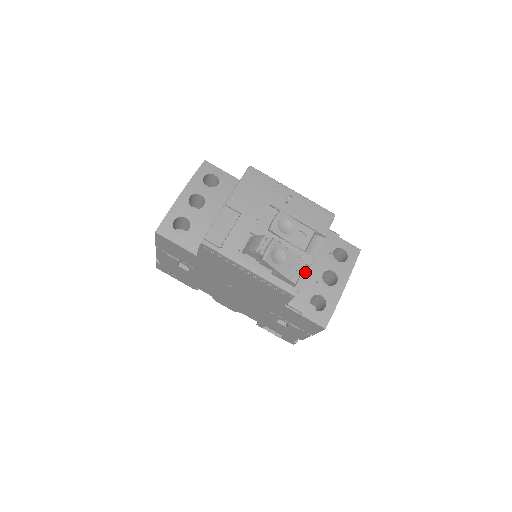
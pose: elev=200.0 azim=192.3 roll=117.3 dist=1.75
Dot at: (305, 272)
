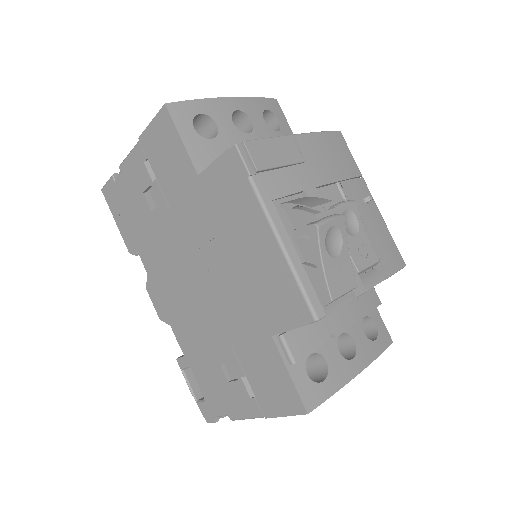
Dot at: (344, 300)
